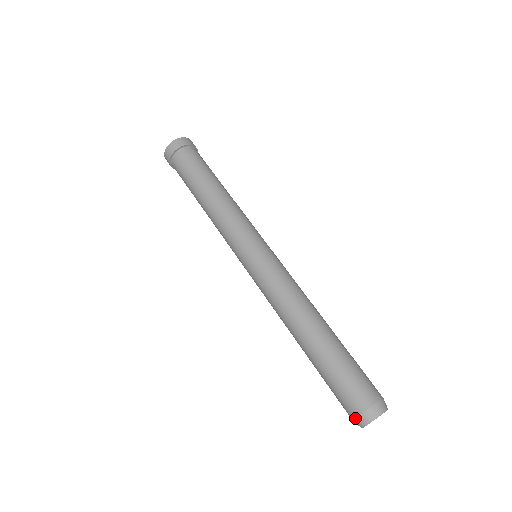
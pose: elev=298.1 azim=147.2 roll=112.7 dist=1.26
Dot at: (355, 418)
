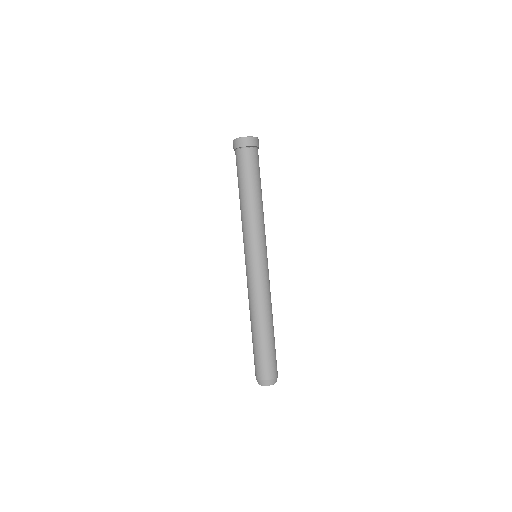
Dot at: (265, 380)
